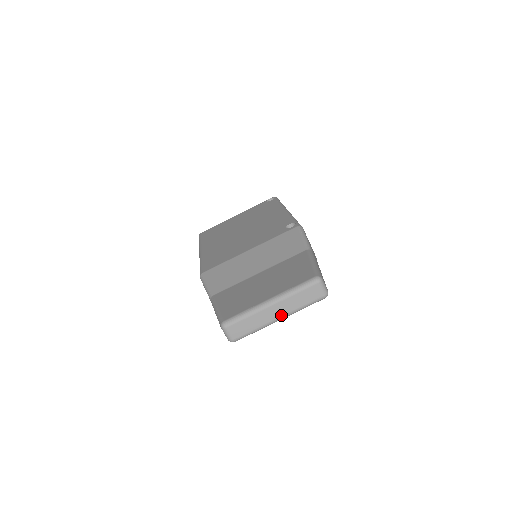
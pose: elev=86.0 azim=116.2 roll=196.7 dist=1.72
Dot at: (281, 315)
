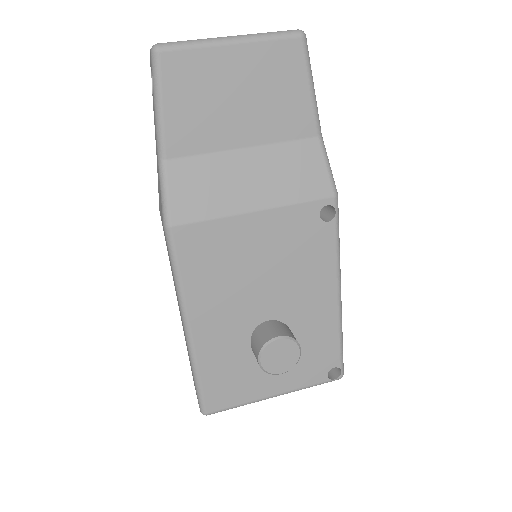
Dot at: (234, 36)
